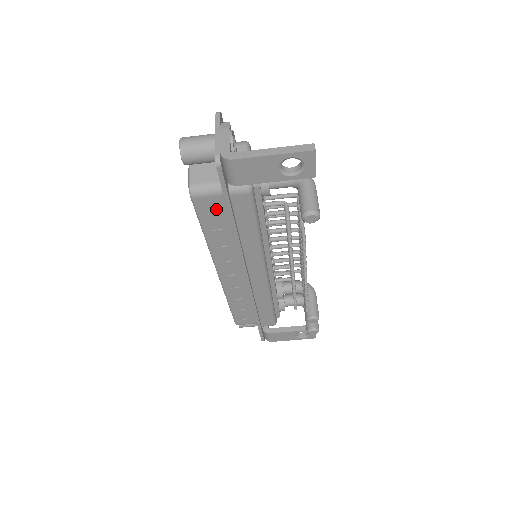
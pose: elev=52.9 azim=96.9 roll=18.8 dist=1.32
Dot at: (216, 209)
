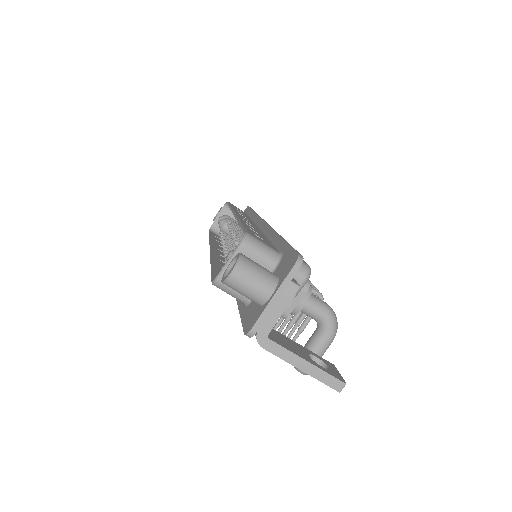
Dot at: occluded
